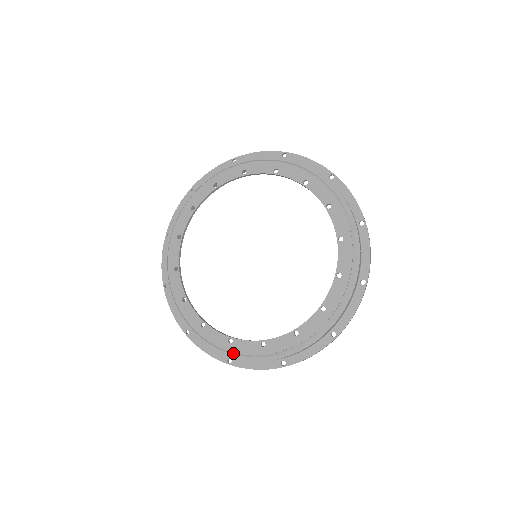
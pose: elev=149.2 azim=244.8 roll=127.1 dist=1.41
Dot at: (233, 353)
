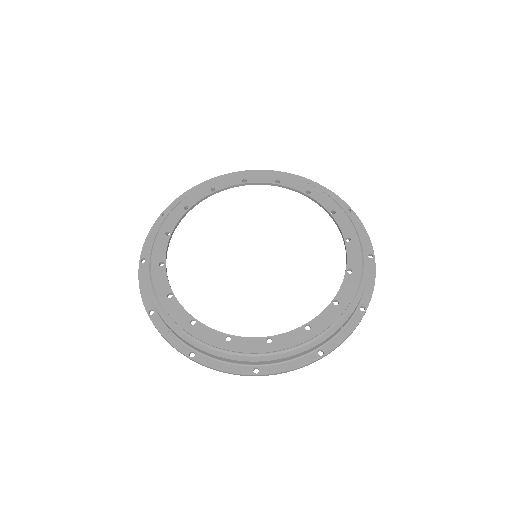
Dot at: (320, 336)
